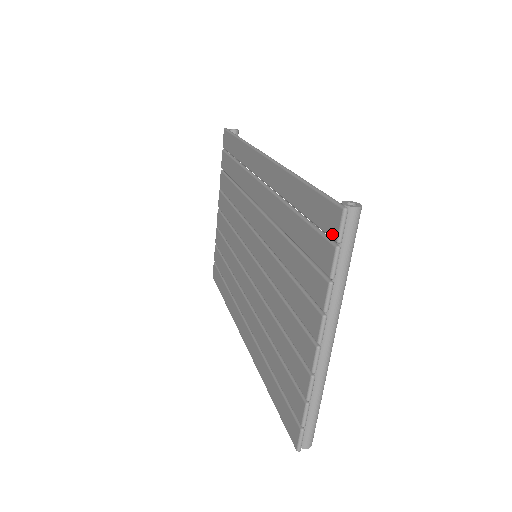
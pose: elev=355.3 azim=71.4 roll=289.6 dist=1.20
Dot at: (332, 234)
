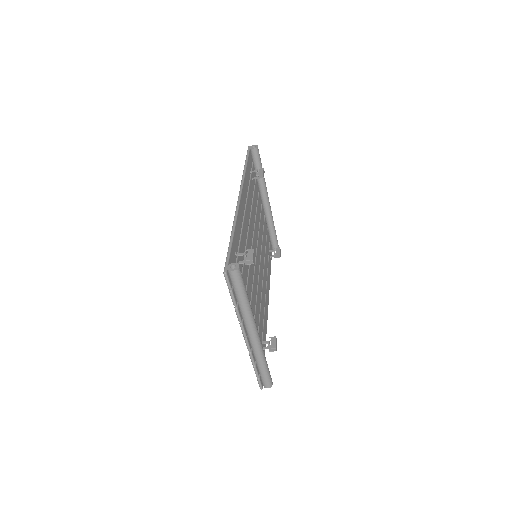
Dot at: occluded
